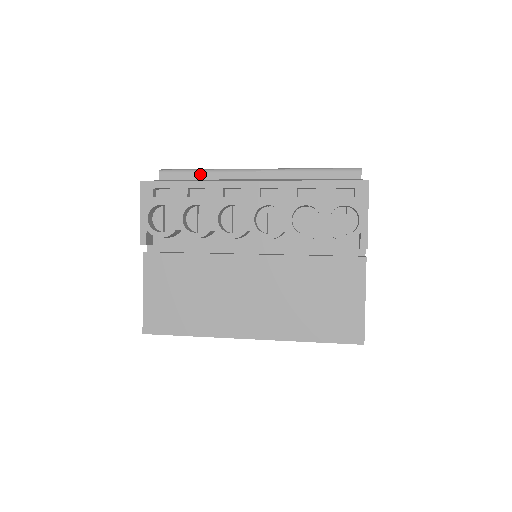
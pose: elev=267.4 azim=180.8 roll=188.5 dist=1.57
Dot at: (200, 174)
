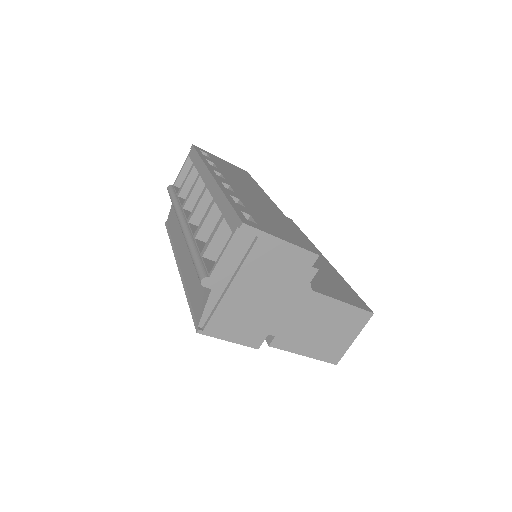
Dot at: occluded
